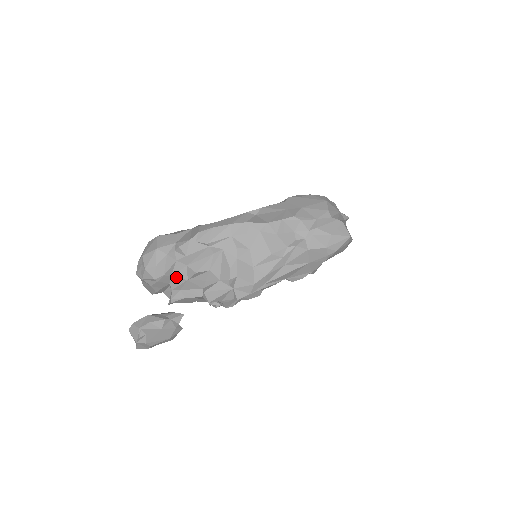
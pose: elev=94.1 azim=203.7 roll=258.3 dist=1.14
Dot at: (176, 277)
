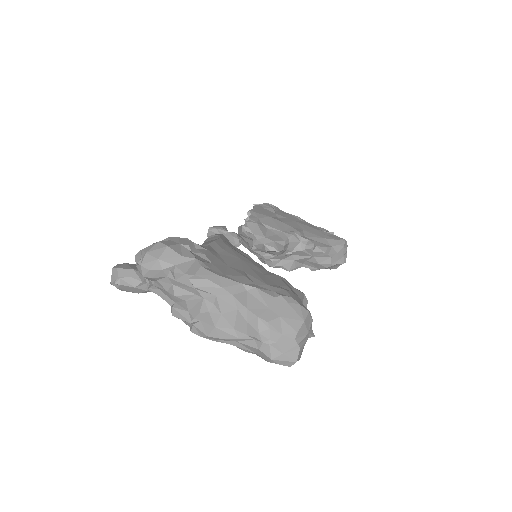
Dot at: (160, 283)
